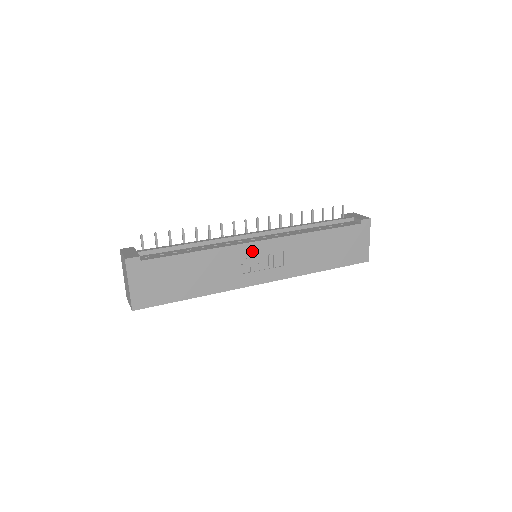
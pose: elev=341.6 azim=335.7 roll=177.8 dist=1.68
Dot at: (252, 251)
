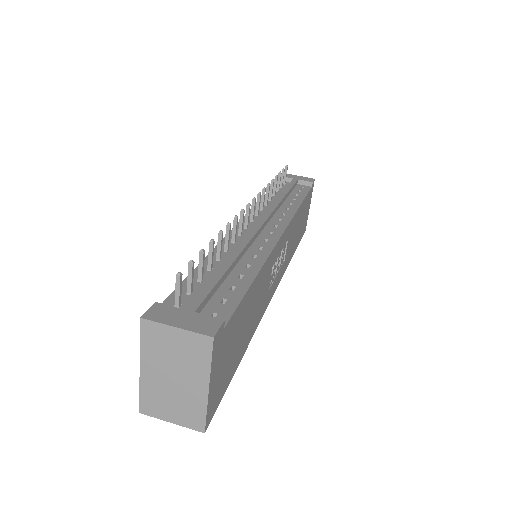
Dot at: (278, 251)
